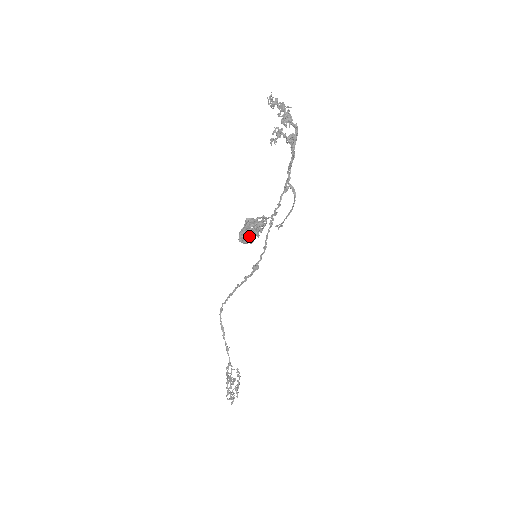
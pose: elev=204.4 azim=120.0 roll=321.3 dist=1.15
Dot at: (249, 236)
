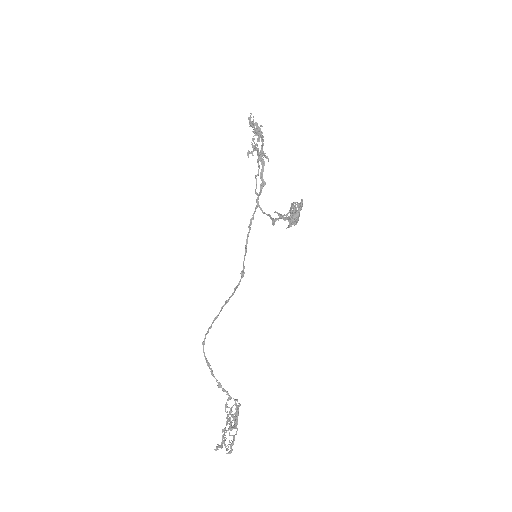
Dot at: (298, 217)
